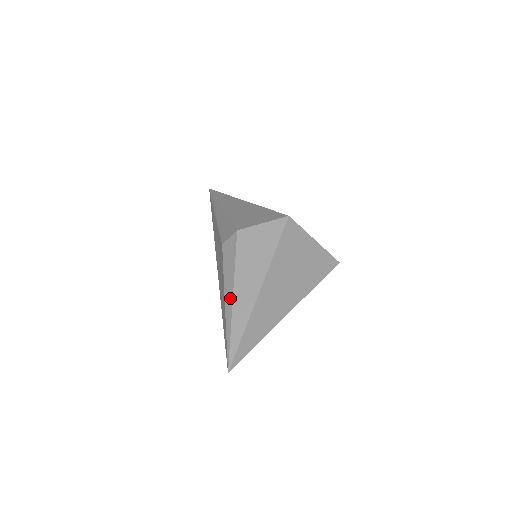
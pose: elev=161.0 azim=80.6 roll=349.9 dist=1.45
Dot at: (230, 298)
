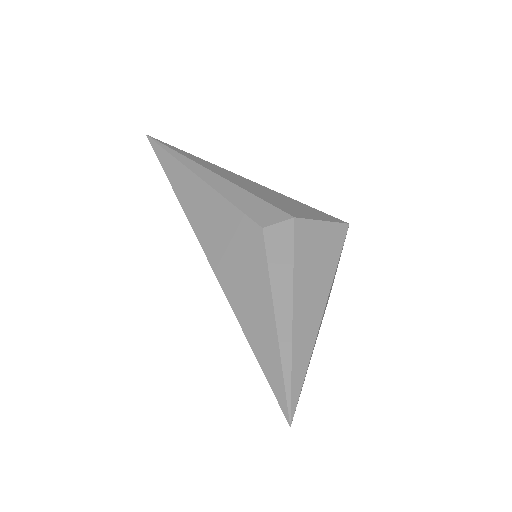
Dot at: (287, 311)
